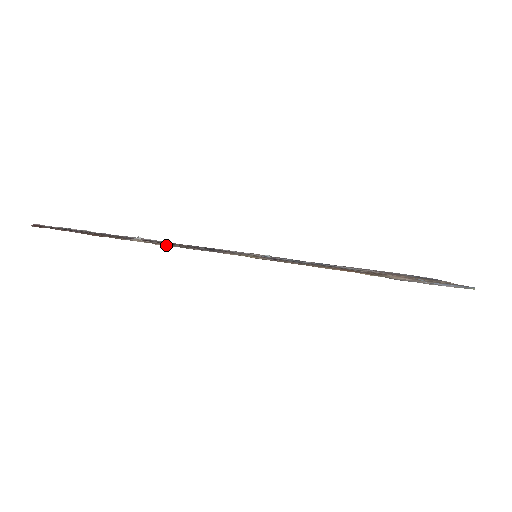
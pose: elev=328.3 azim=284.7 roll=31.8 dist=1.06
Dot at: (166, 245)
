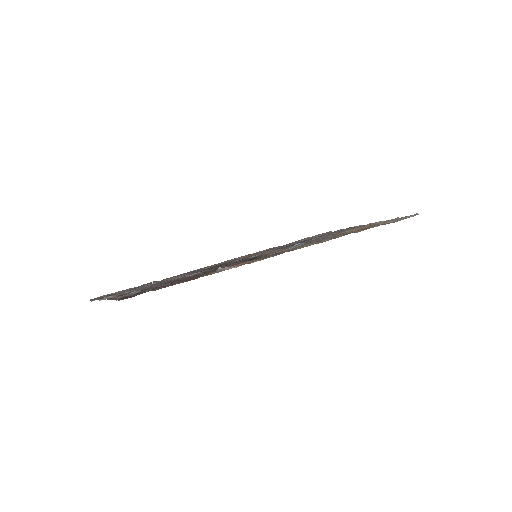
Dot at: occluded
